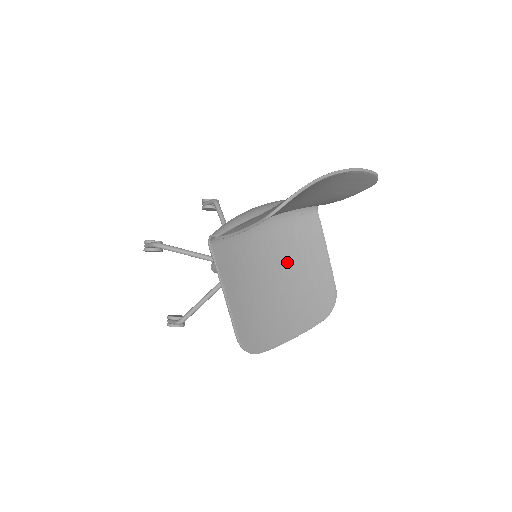
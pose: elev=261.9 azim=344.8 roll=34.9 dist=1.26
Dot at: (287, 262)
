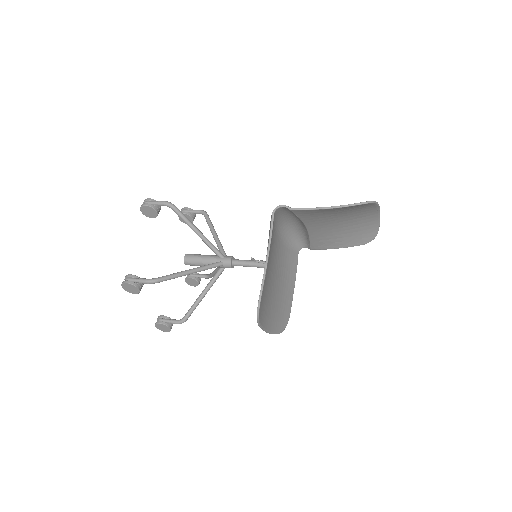
Dot at: (280, 271)
